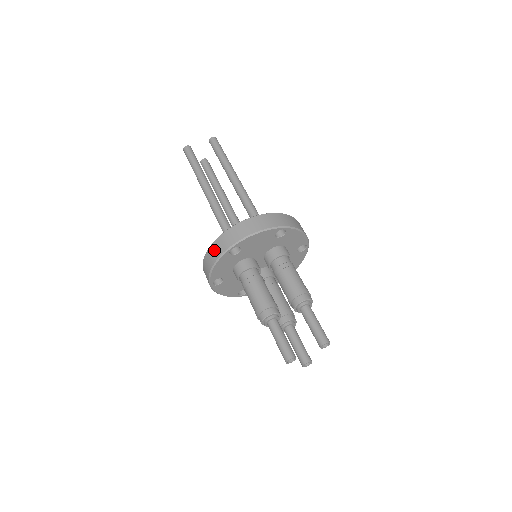
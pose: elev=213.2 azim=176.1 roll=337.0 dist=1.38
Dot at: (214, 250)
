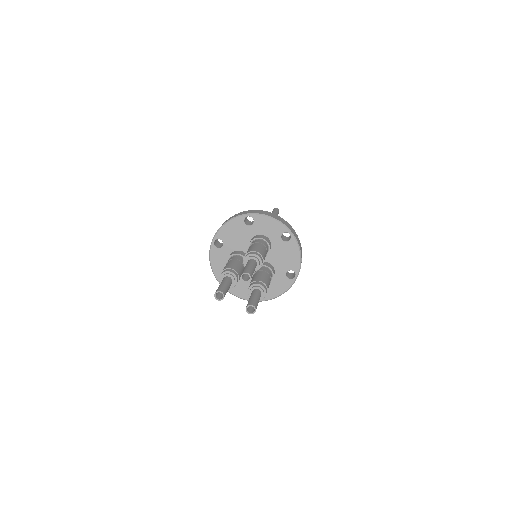
Dot at: occluded
